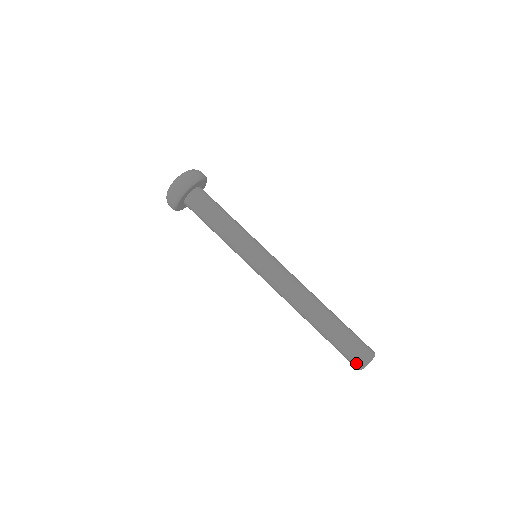
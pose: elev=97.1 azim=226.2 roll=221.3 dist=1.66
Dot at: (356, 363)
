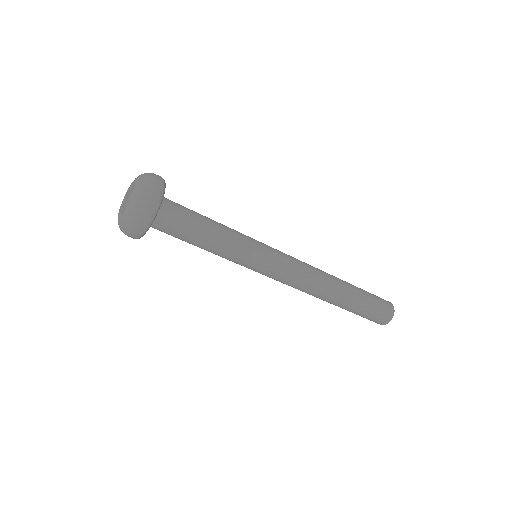
Dot at: (382, 320)
